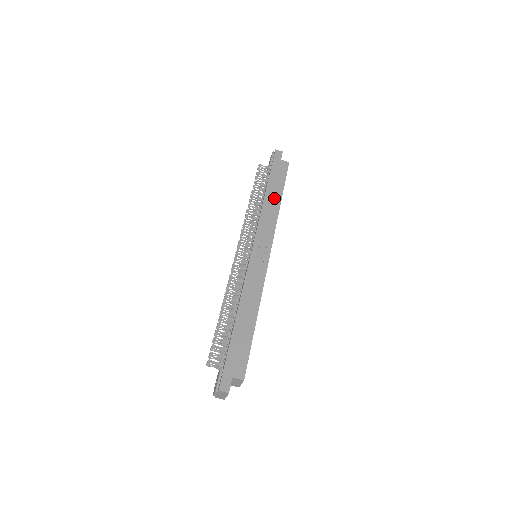
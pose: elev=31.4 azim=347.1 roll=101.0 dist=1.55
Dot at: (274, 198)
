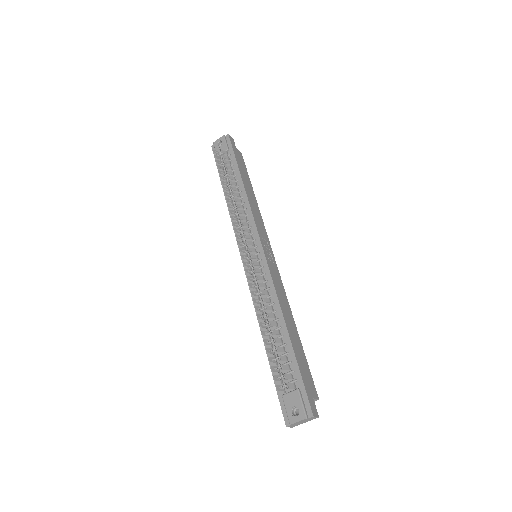
Dot at: (250, 191)
